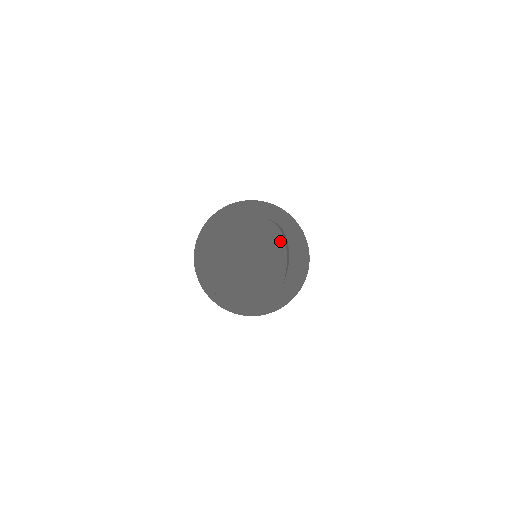
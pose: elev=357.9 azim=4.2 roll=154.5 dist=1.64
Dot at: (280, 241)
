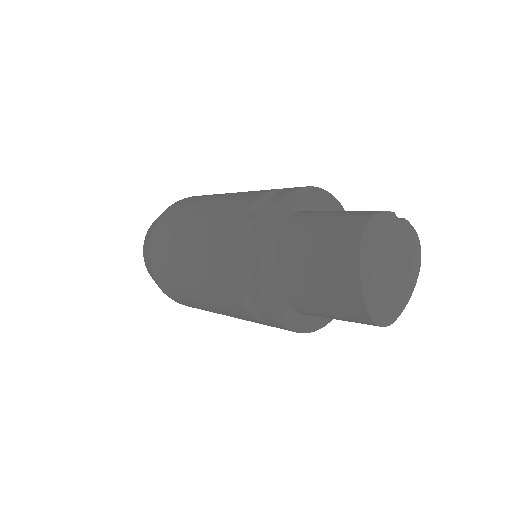
Dot at: (417, 272)
